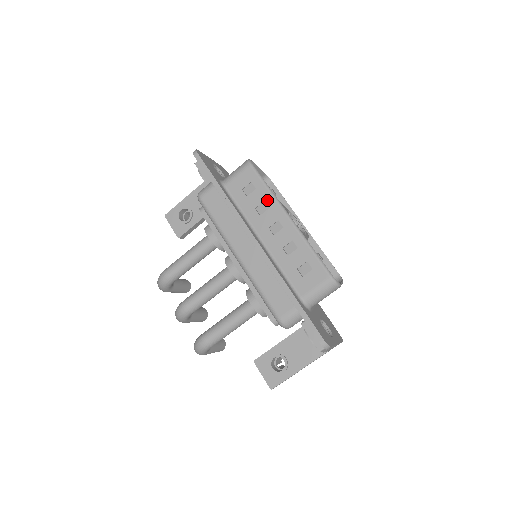
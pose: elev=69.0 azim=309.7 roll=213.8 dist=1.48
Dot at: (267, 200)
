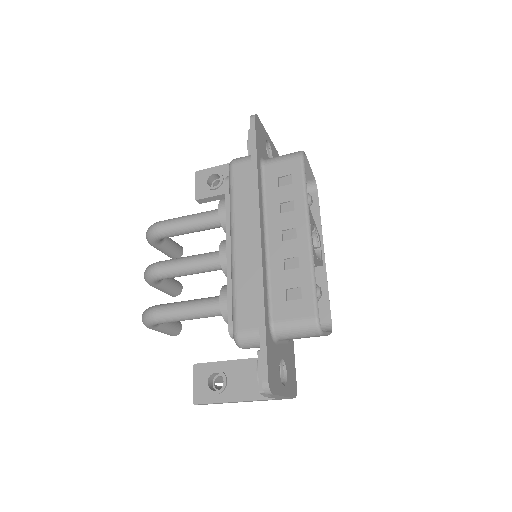
Dot at: (297, 201)
